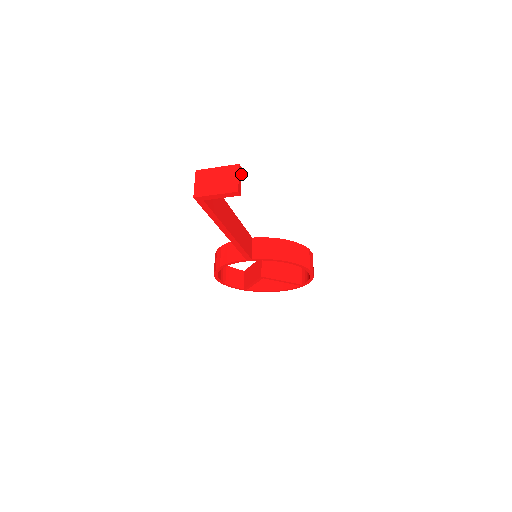
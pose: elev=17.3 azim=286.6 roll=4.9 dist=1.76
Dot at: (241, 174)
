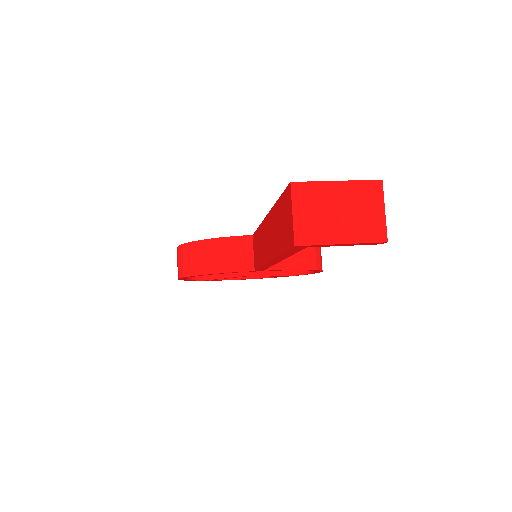
Dot at: occluded
